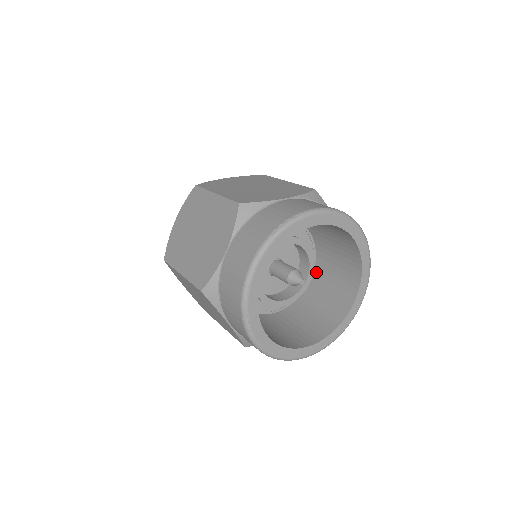
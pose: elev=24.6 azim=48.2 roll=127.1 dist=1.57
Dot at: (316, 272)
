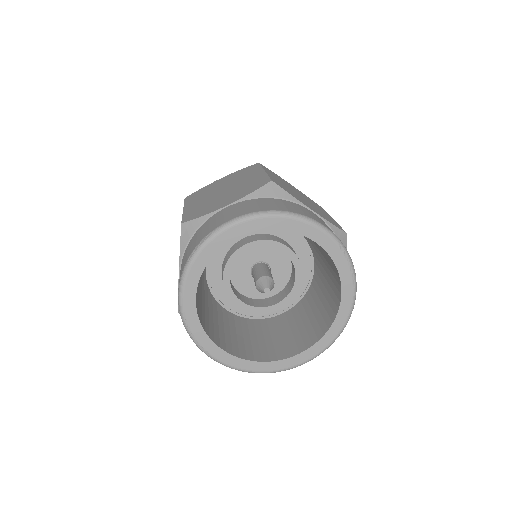
Dot at: (321, 262)
